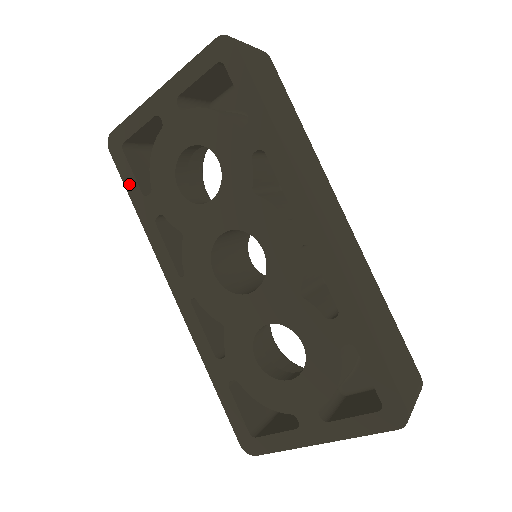
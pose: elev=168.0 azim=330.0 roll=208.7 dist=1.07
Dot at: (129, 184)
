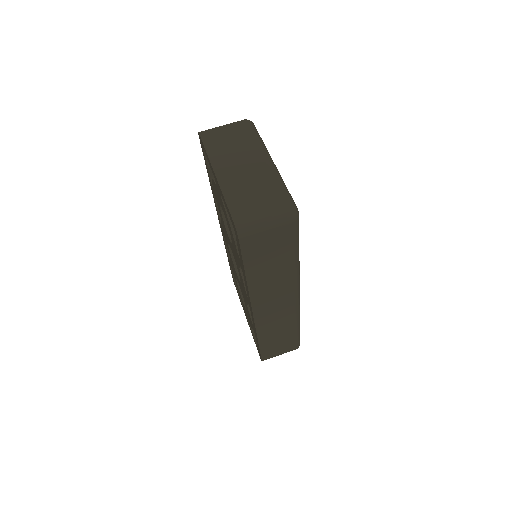
Dot at: occluded
